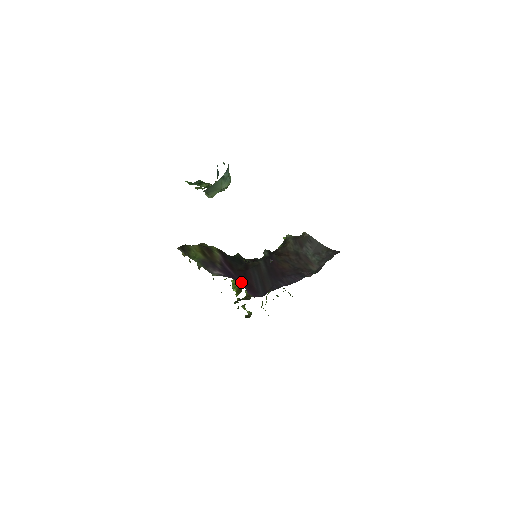
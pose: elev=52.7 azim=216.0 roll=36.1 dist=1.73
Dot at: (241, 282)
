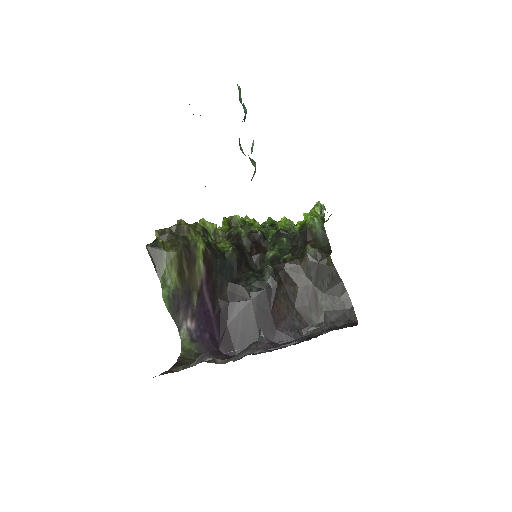
Dot at: (217, 328)
